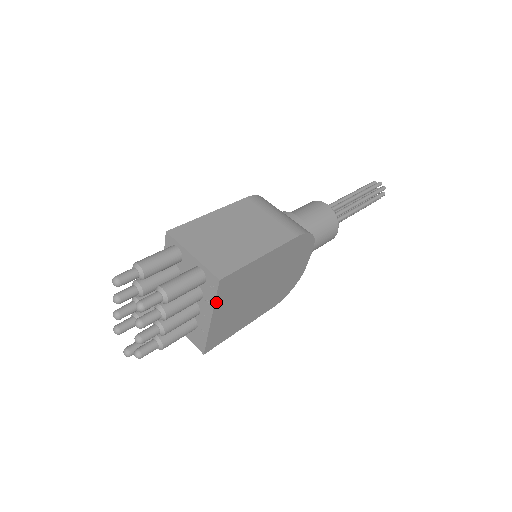
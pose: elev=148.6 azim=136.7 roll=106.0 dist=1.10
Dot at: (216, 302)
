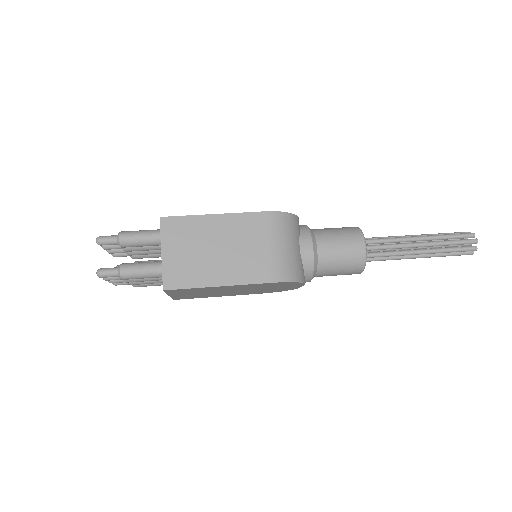
Dot at: (168, 293)
